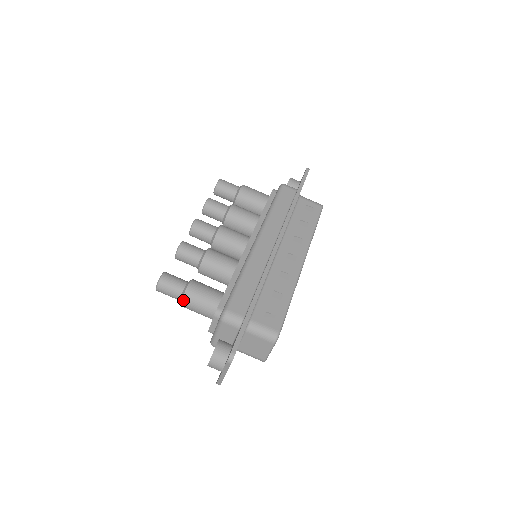
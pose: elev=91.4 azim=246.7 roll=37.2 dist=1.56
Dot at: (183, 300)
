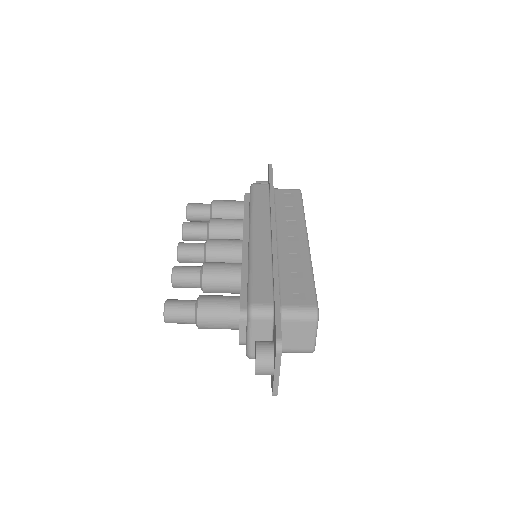
Dot at: (199, 318)
